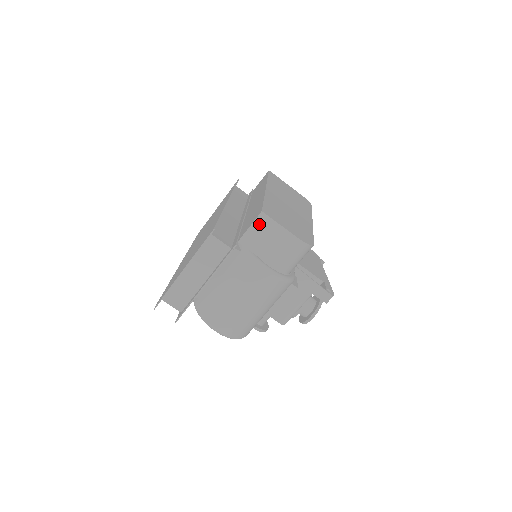
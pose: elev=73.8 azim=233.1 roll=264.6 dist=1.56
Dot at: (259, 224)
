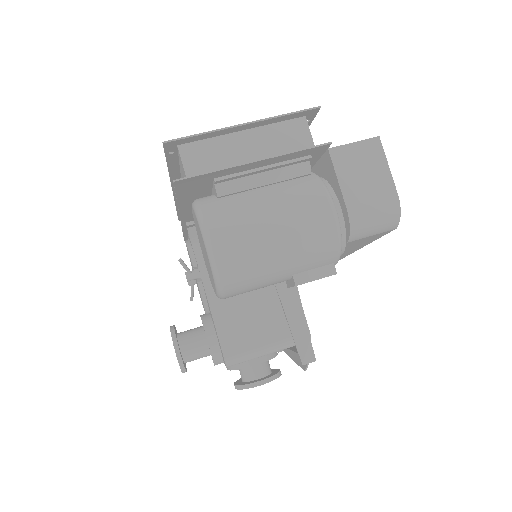
Dot at: (366, 147)
